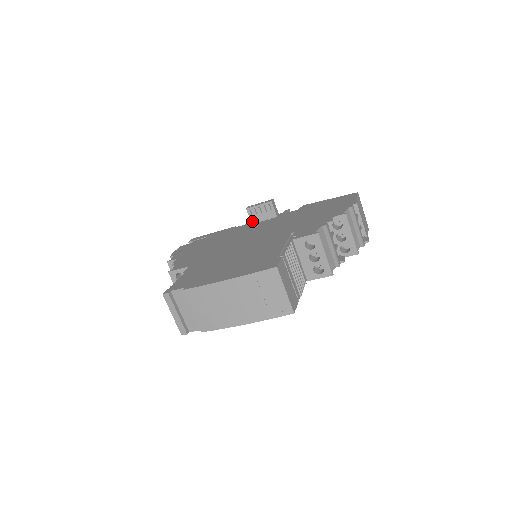
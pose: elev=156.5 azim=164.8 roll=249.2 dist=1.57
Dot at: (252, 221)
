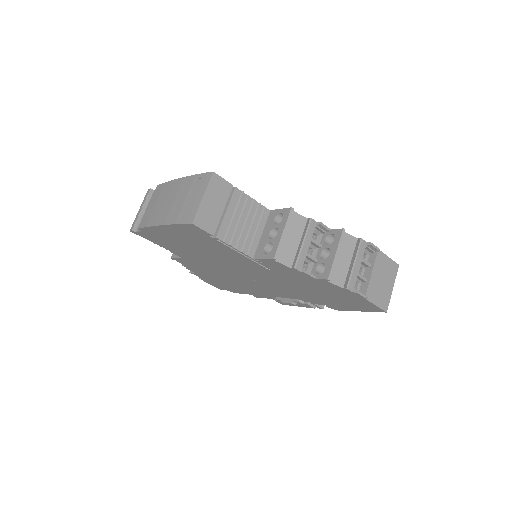
Dot at: occluded
